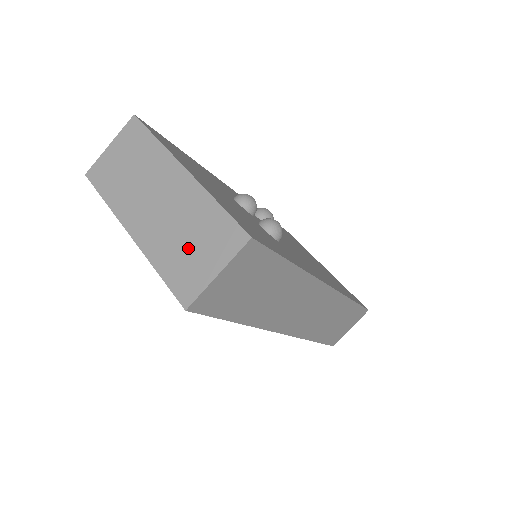
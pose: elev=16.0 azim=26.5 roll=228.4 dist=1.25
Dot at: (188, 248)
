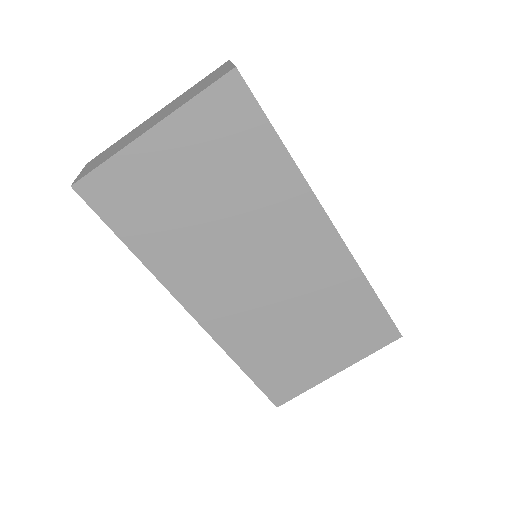
Dot at: (200, 86)
